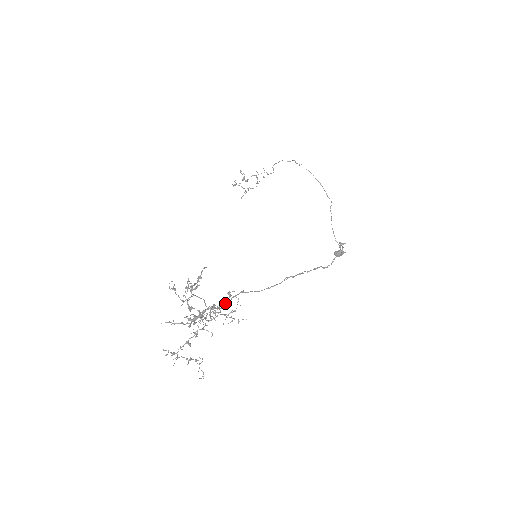
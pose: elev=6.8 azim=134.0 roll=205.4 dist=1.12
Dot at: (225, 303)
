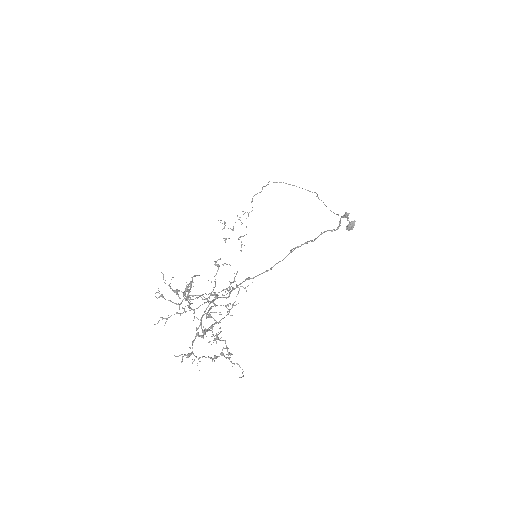
Dot at: (230, 291)
